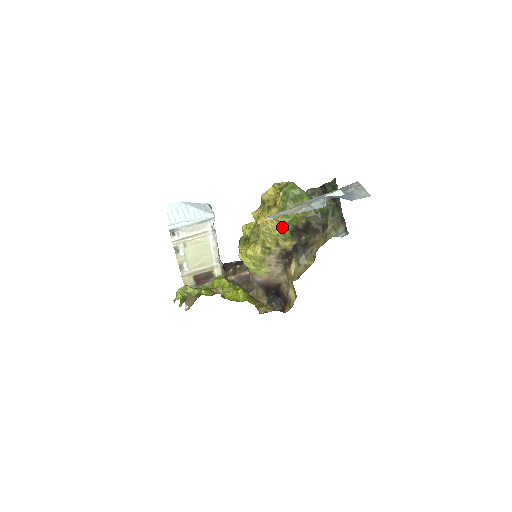
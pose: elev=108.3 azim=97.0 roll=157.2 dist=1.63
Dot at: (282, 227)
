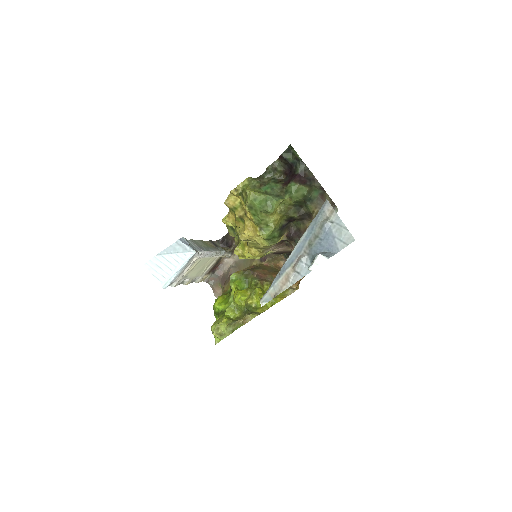
Dot at: (268, 240)
